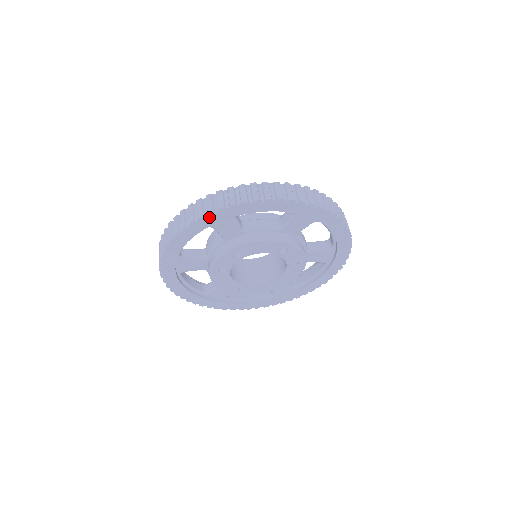
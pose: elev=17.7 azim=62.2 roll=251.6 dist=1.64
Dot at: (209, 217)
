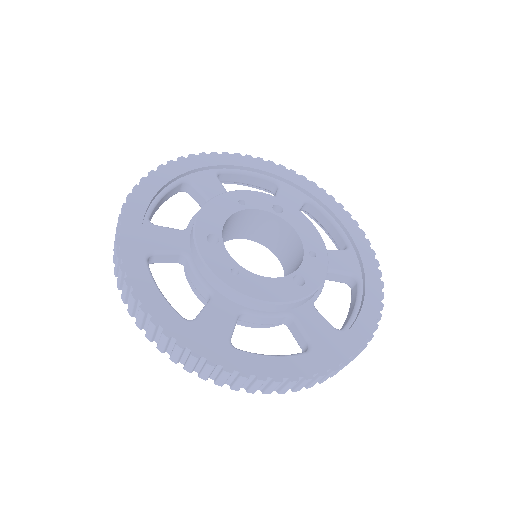
Dot at: (185, 361)
